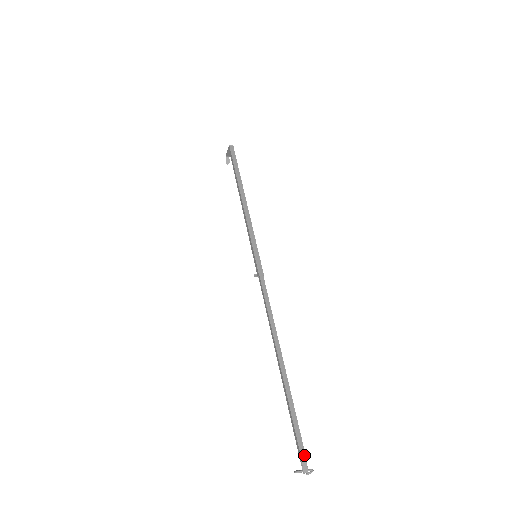
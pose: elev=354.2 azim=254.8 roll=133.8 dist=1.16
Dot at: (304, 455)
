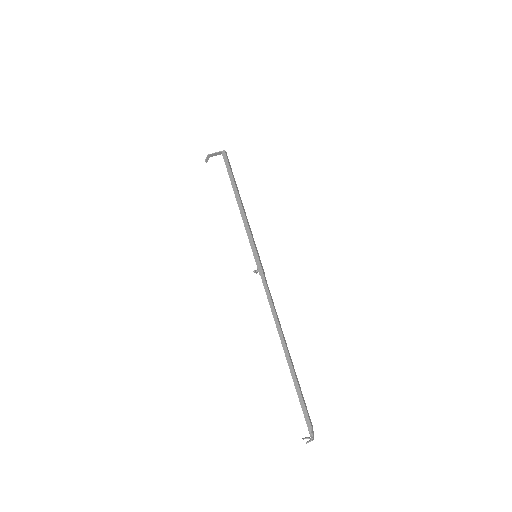
Dot at: (312, 426)
